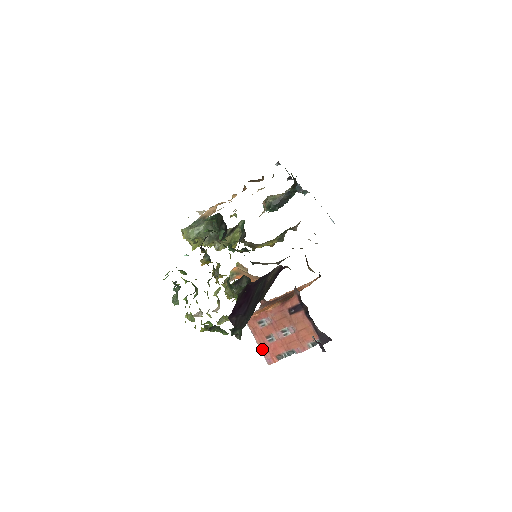
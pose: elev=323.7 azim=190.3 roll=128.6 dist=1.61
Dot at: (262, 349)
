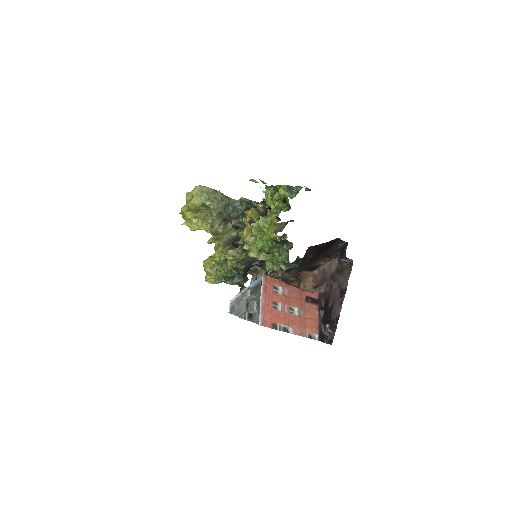
Dot at: (264, 308)
